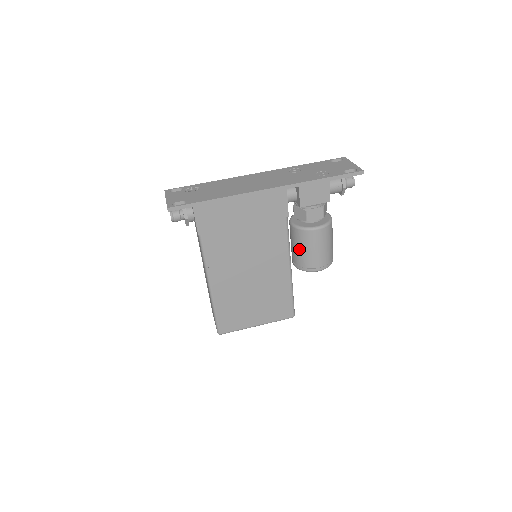
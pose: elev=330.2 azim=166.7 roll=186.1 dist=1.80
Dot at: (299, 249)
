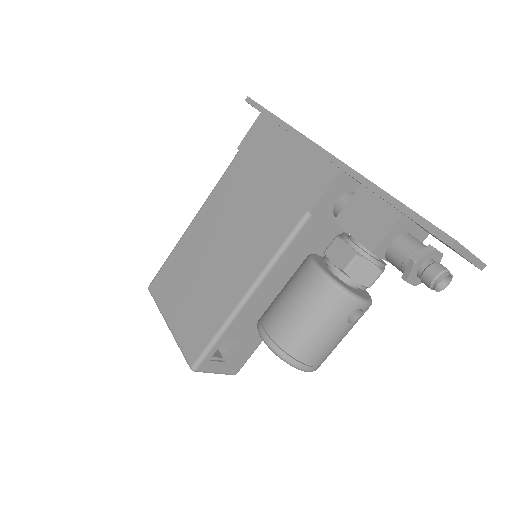
Dot at: occluded
